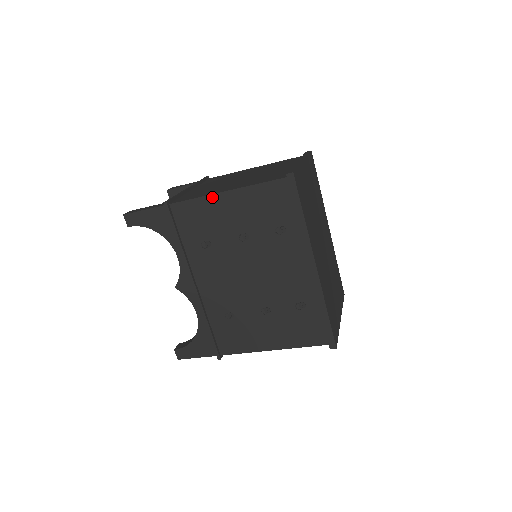
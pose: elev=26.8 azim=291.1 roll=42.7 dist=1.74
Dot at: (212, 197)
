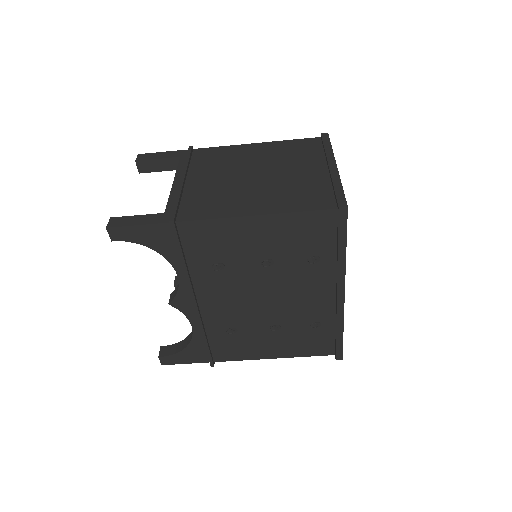
Dot at: (236, 220)
